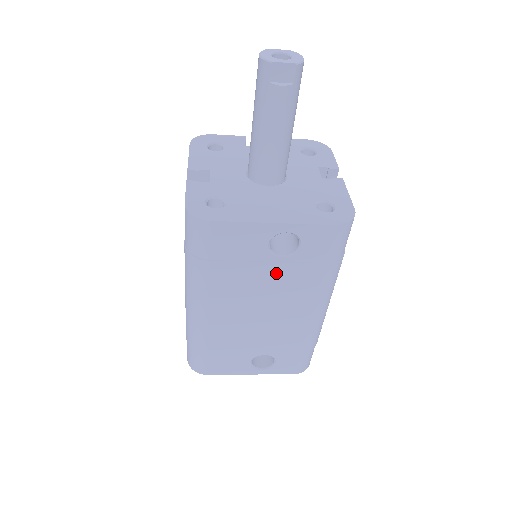
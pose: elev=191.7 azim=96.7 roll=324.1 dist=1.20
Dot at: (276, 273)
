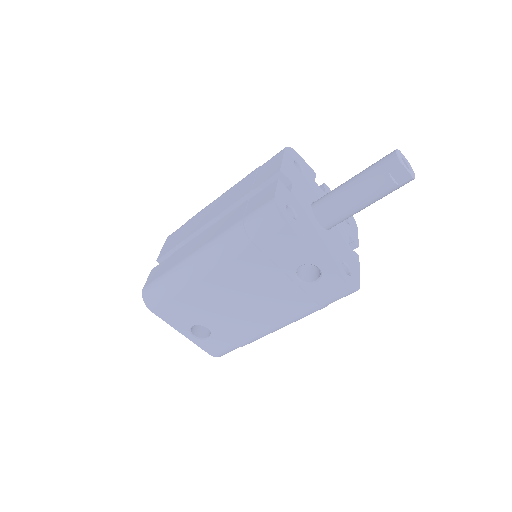
Dot at: (283, 285)
